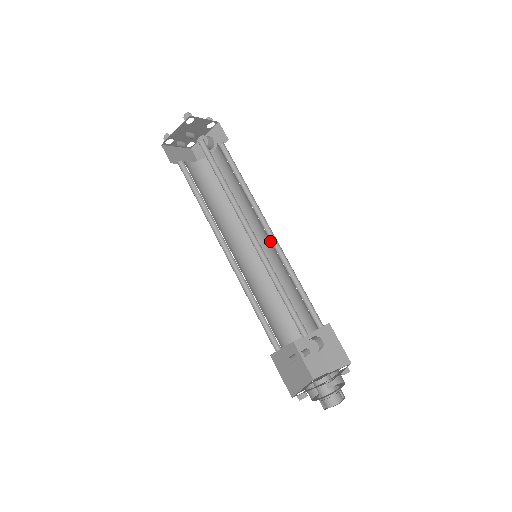
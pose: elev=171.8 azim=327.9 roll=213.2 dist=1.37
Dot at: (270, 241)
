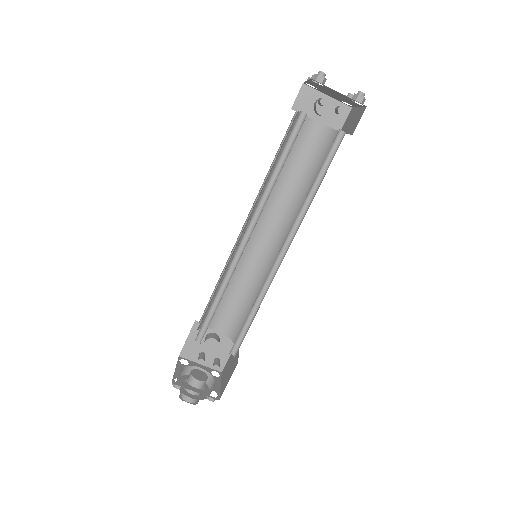
Dot at: (274, 251)
